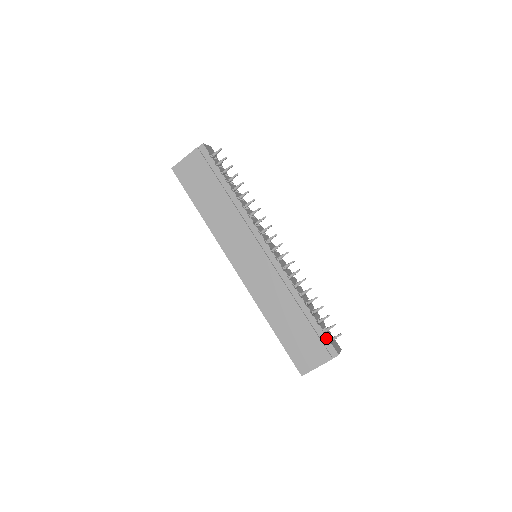
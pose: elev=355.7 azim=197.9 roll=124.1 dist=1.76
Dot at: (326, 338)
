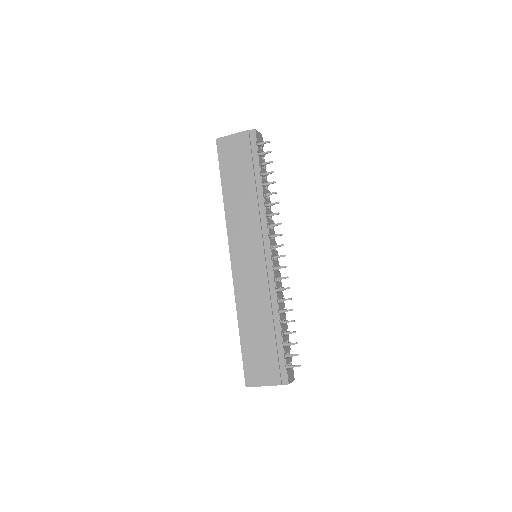
Dot at: (284, 363)
